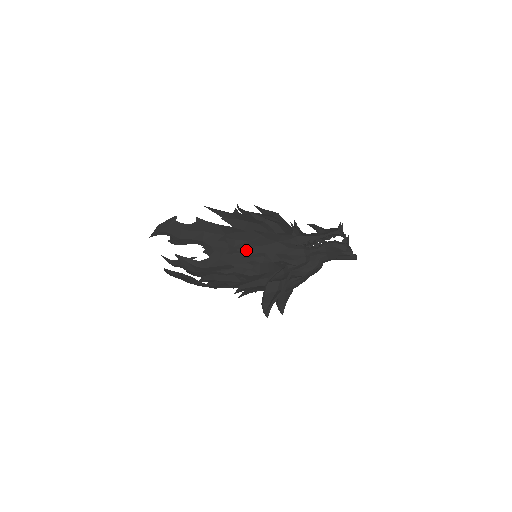
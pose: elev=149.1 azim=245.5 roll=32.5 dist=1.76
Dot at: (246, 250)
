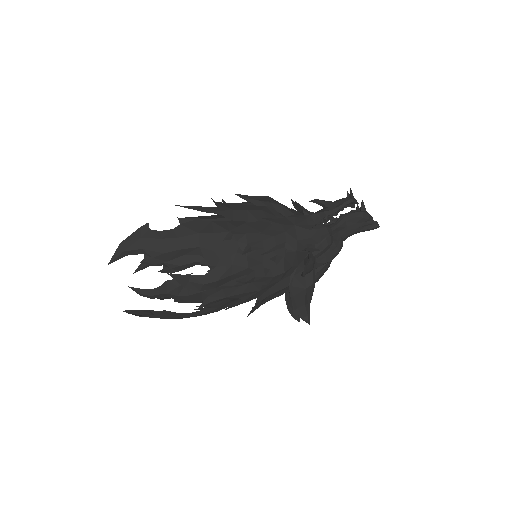
Dot at: (263, 244)
